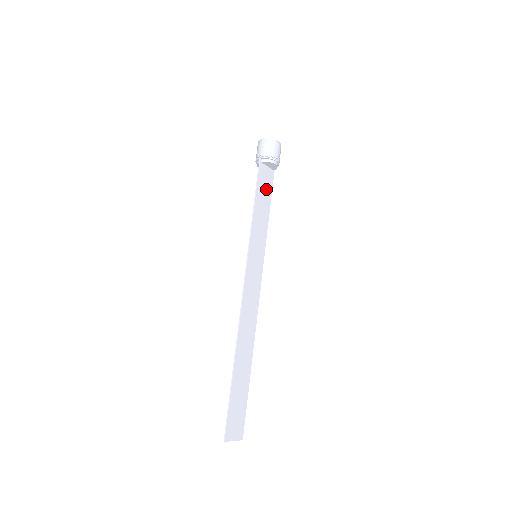
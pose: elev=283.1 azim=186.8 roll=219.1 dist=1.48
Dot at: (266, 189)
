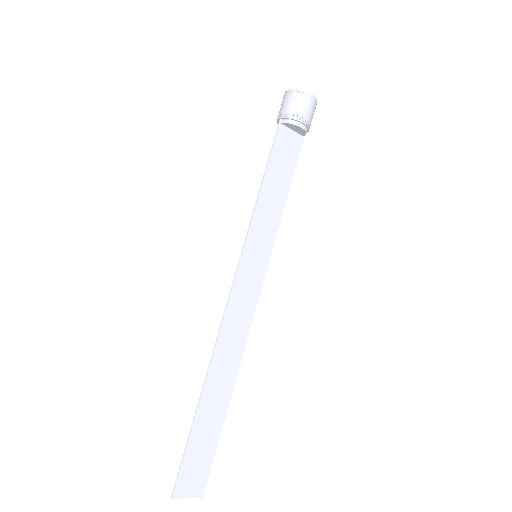
Dot at: (286, 163)
